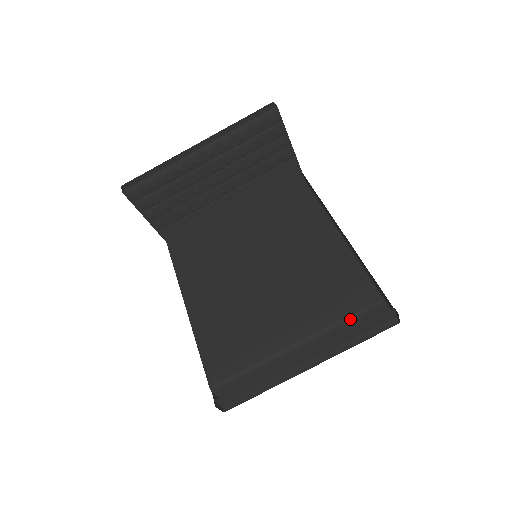
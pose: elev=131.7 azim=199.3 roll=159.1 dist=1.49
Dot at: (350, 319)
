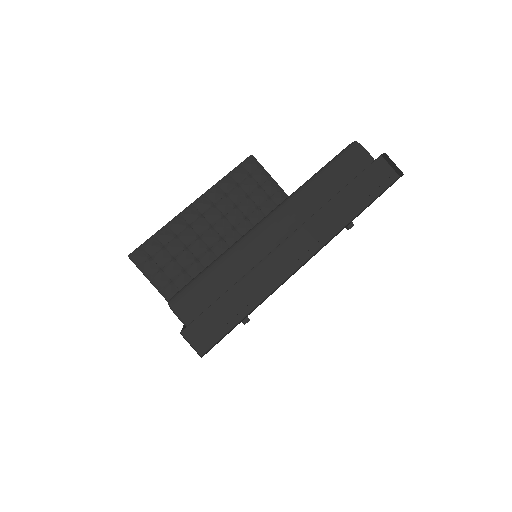
Dot at: (323, 171)
